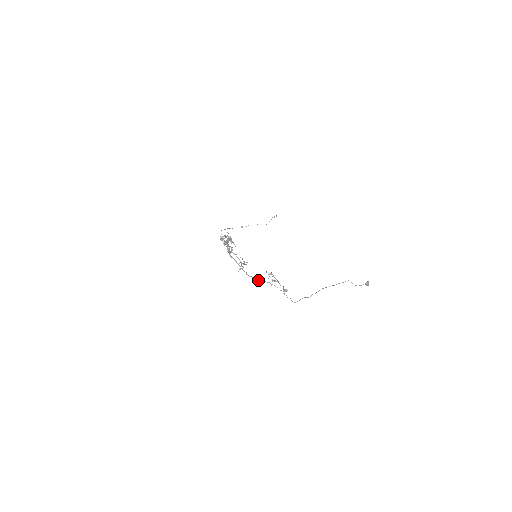
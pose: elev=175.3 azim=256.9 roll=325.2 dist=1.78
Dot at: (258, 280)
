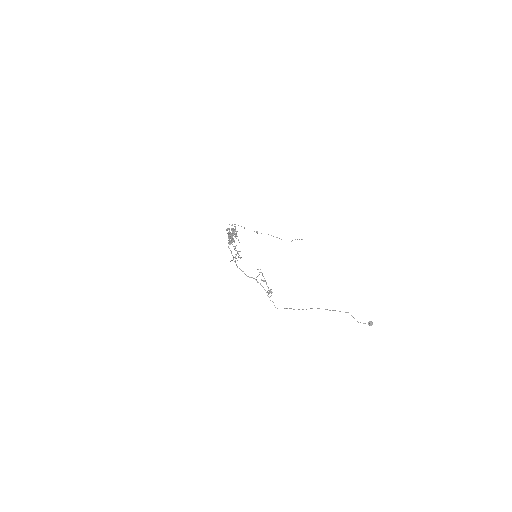
Dot at: occluded
